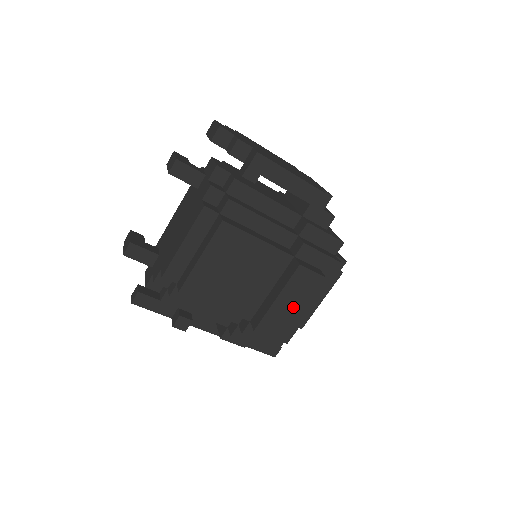
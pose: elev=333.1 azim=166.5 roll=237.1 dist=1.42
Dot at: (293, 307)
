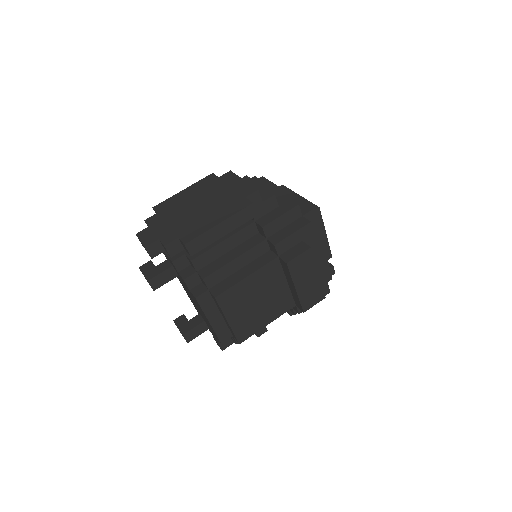
Dot at: (311, 280)
